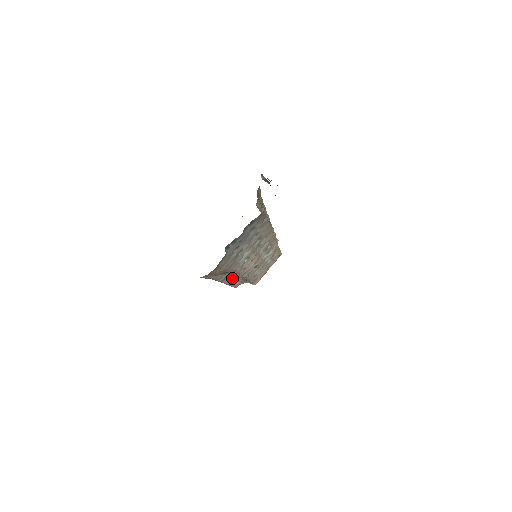
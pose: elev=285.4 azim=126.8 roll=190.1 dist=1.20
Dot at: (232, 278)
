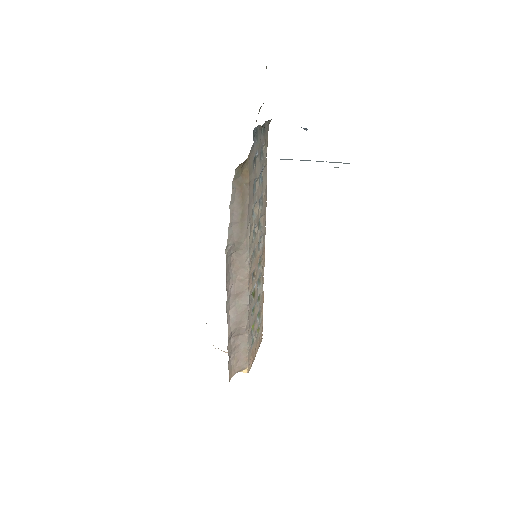
Dot at: (234, 310)
